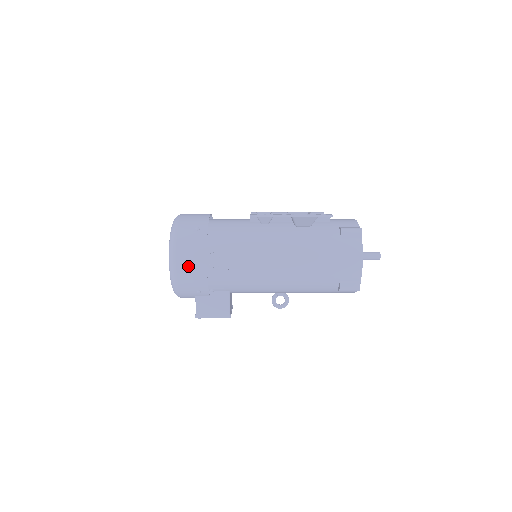
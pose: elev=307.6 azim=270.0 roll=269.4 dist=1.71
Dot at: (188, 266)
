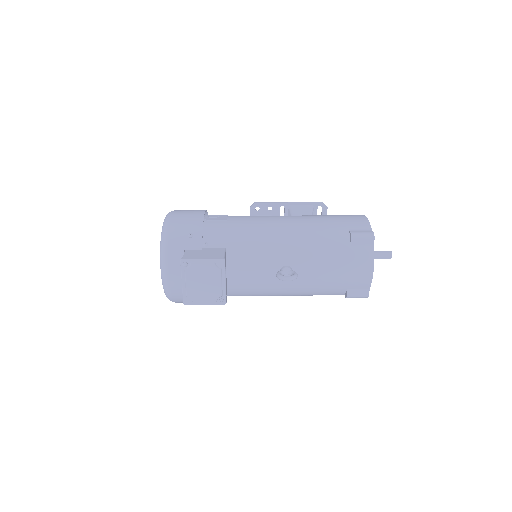
Dot at: (185, 213)
